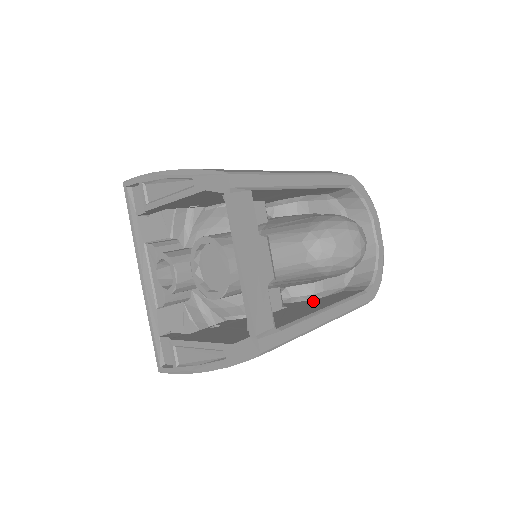
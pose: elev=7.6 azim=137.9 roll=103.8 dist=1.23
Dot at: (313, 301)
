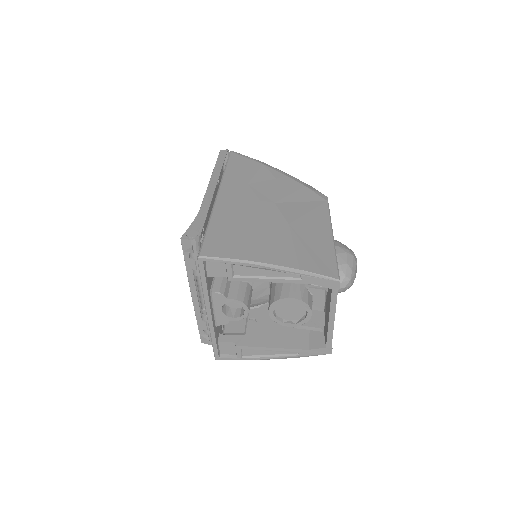
Dot at: occluded
